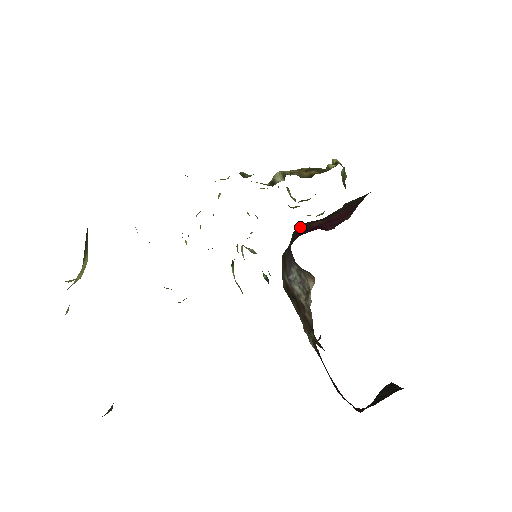
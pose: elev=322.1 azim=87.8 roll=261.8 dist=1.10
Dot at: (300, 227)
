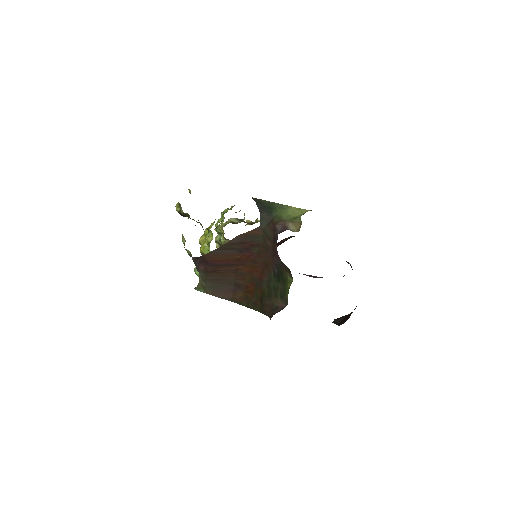
Dot at: occluded
